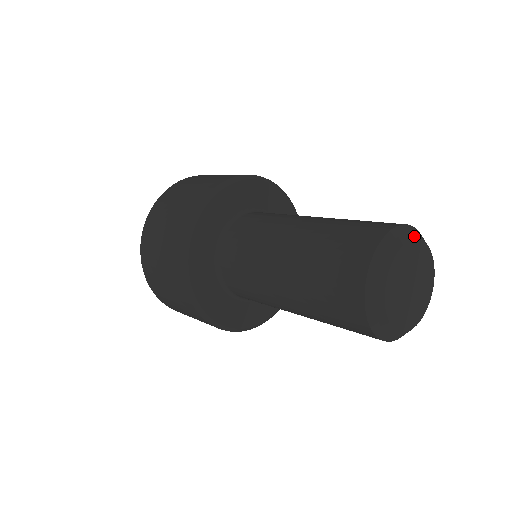
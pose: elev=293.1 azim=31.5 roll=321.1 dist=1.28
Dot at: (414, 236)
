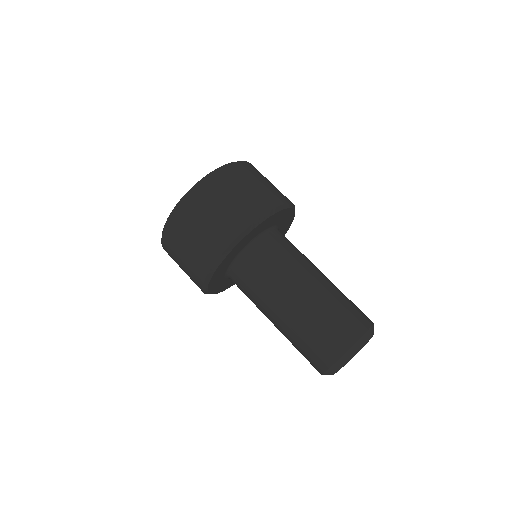
Dot at: (366, 342)
